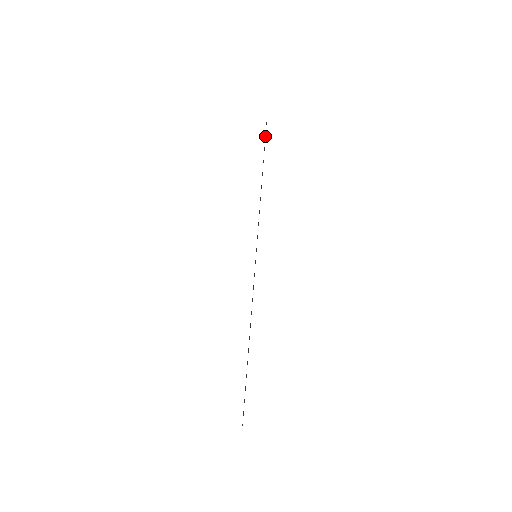
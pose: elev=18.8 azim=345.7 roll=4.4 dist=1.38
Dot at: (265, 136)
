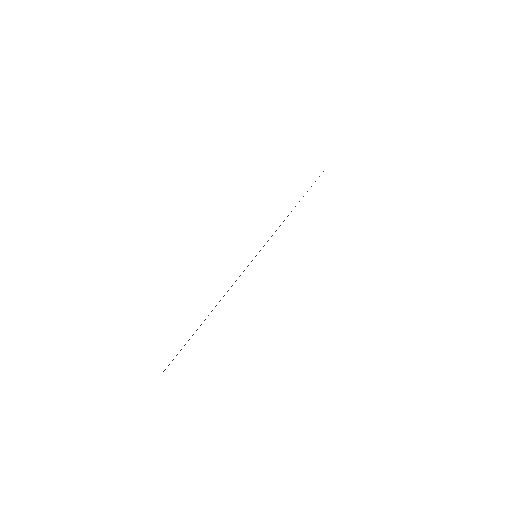
Dot at: occluded
